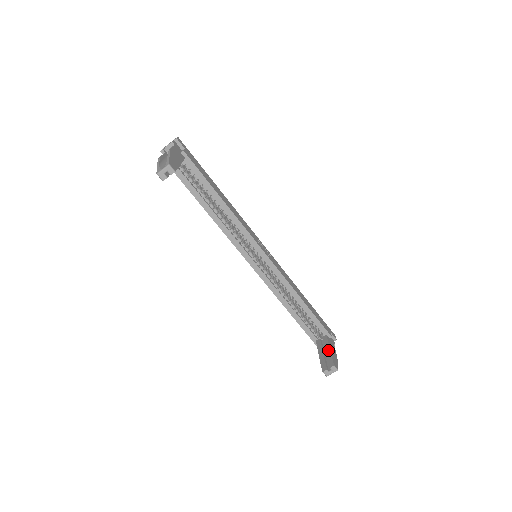
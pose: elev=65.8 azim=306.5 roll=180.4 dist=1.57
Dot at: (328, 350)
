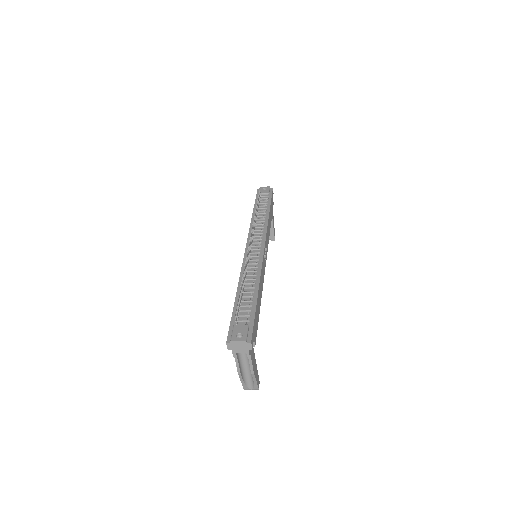
Dot at: (271, 225)
